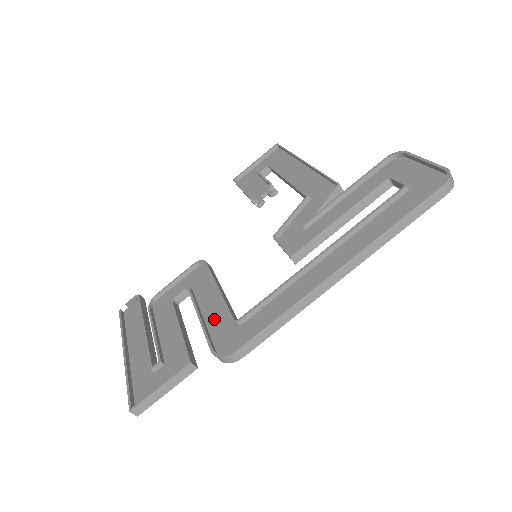
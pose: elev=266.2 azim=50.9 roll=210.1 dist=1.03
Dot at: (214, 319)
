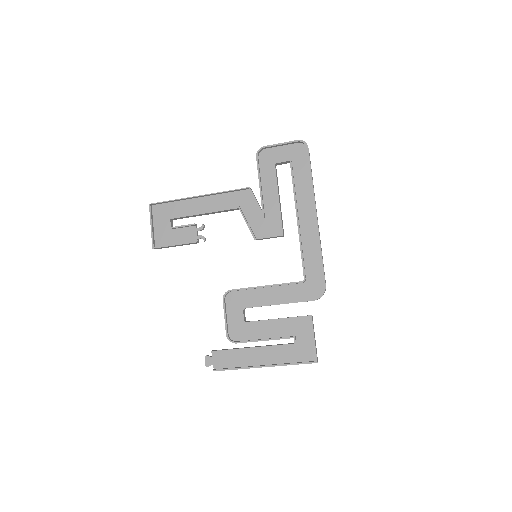
Dot at: (287, 295)
